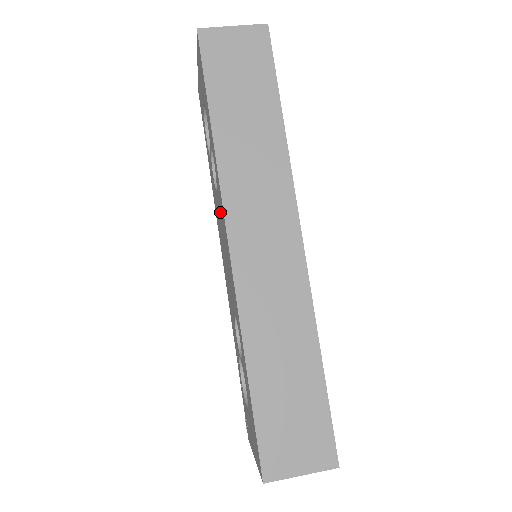
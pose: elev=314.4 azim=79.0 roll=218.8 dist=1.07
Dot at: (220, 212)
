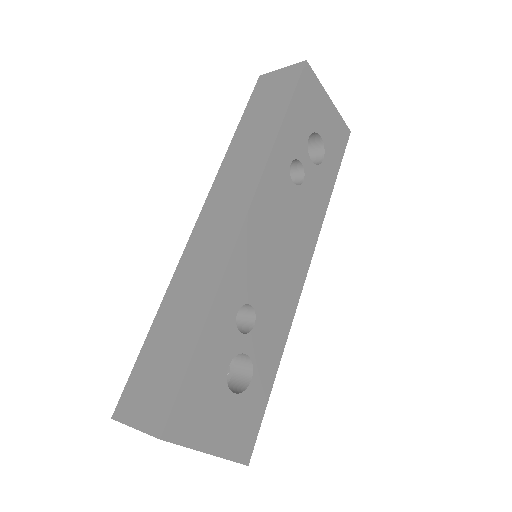
Dot at: occluded
